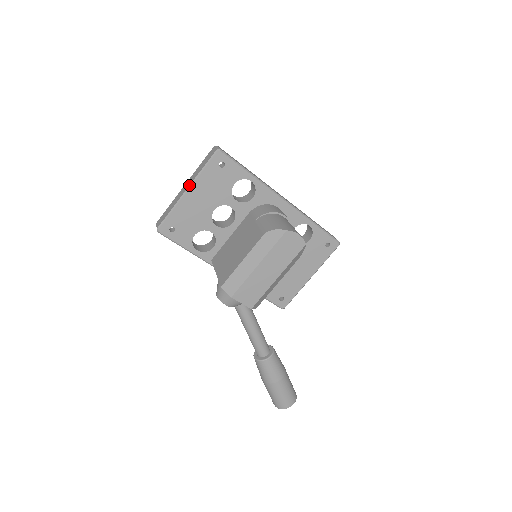
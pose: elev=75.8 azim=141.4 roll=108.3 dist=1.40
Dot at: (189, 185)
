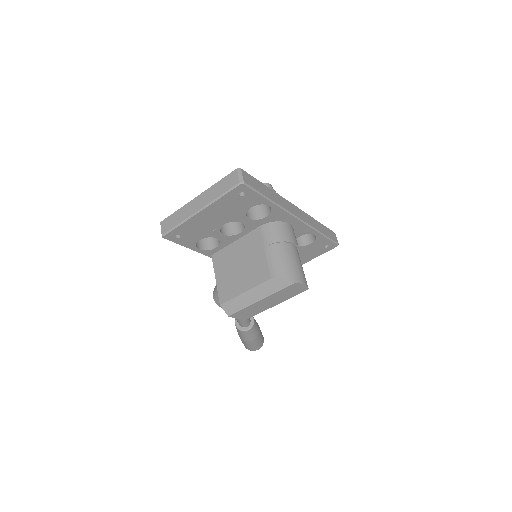
Dot at: (203, 207)
